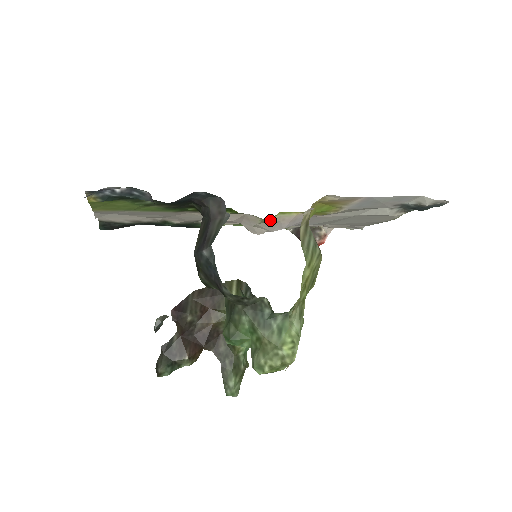
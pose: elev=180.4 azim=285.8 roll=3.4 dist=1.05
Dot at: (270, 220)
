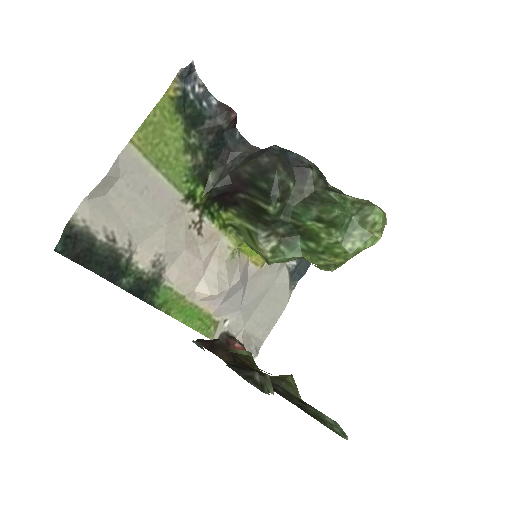
Dot at: (237, 251)
